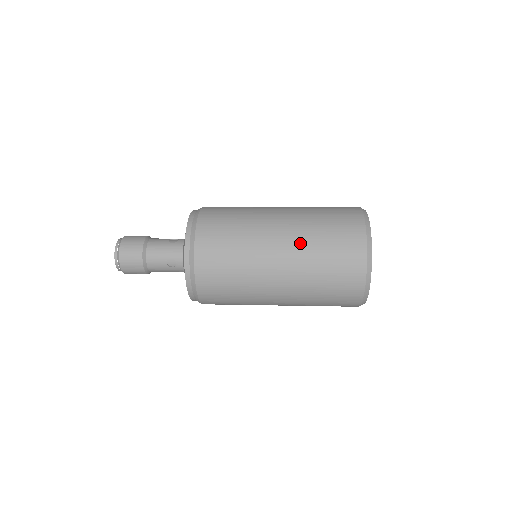
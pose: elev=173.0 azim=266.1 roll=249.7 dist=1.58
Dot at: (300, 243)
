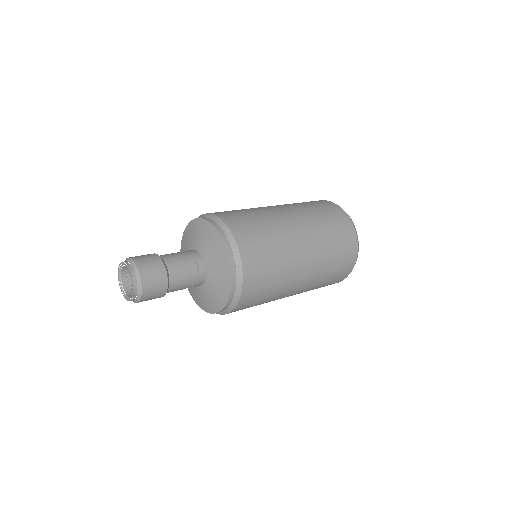
Dot at: (303, 213)
